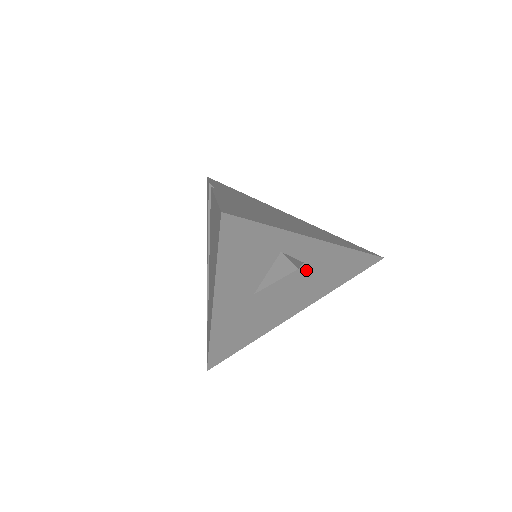
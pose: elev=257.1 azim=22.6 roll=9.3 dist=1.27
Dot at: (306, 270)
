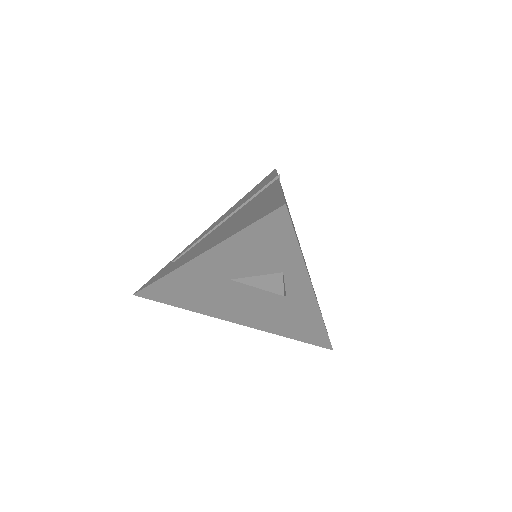
Dot at: (281, 302)
